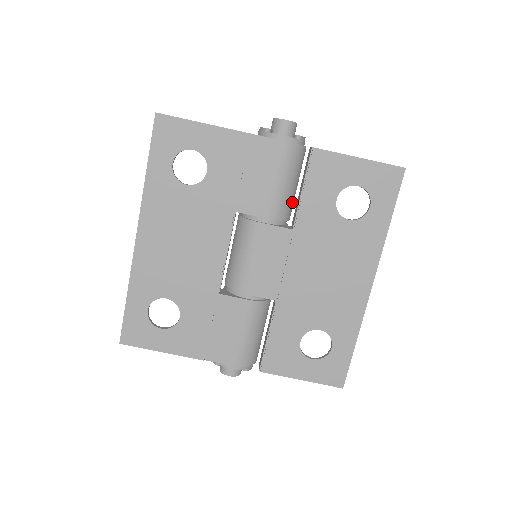
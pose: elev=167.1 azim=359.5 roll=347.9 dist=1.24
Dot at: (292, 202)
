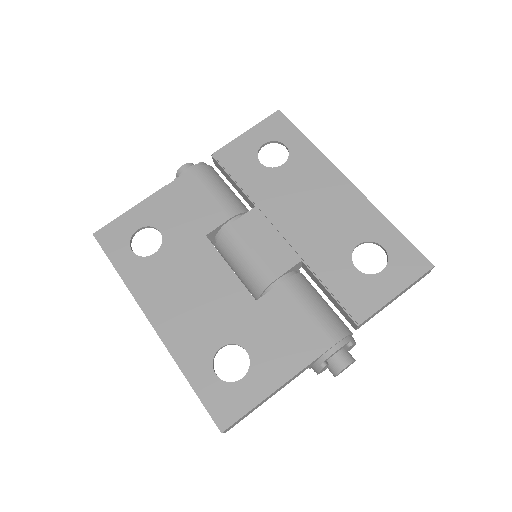
Dot at: (239, 201)
